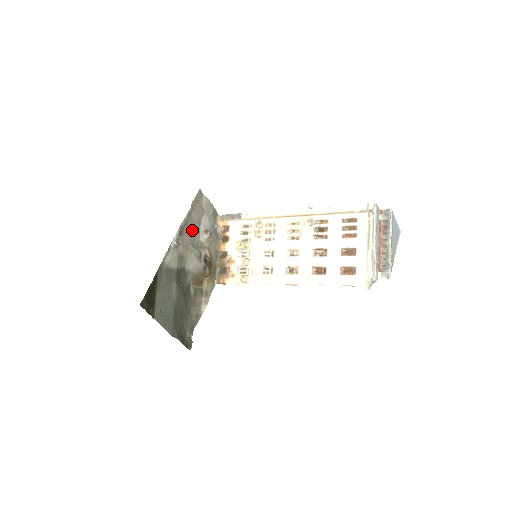
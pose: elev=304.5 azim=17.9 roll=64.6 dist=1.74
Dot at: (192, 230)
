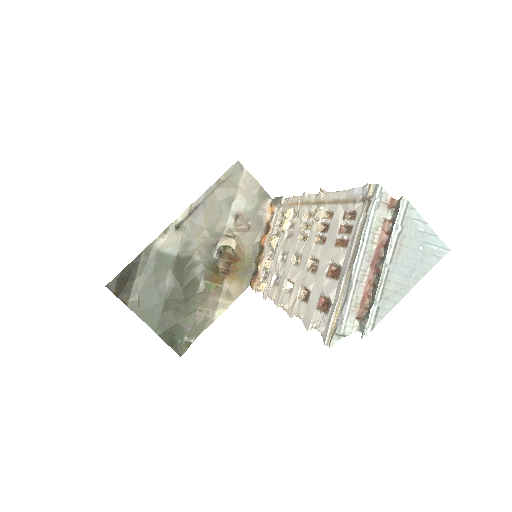
Dot at: (213, 212)
